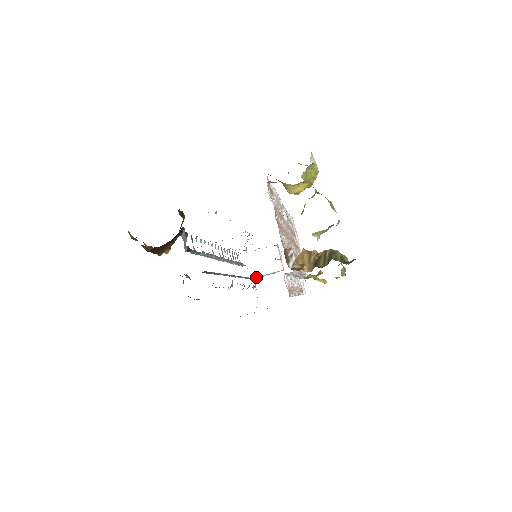
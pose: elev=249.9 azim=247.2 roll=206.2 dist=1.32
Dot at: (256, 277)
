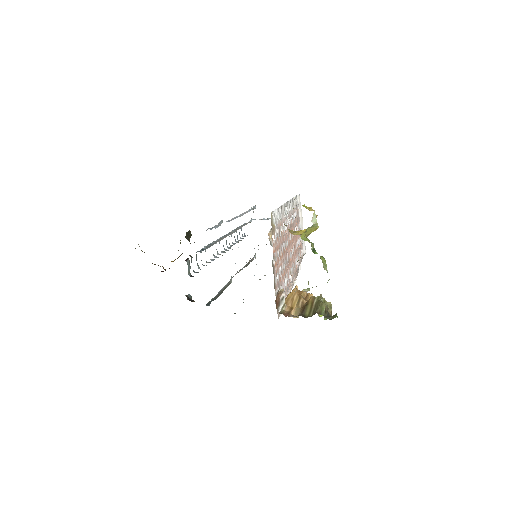
Dot at: occluded
